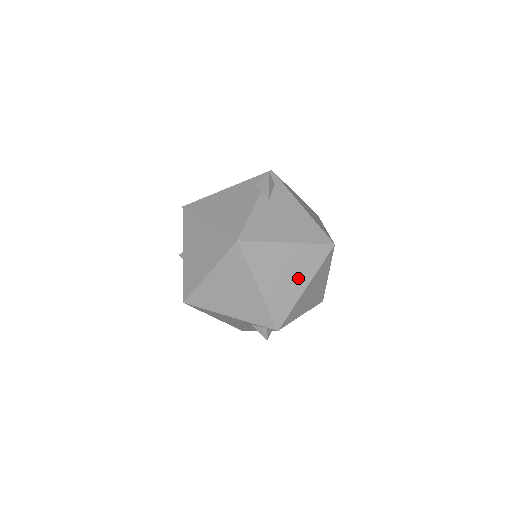
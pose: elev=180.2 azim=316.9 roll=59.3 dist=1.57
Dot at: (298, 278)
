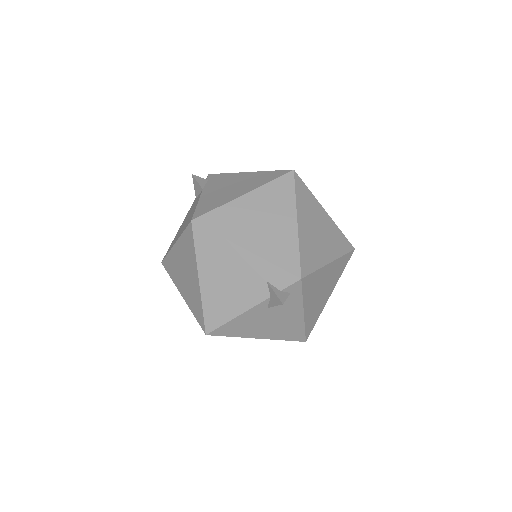
Dot at: occluded
